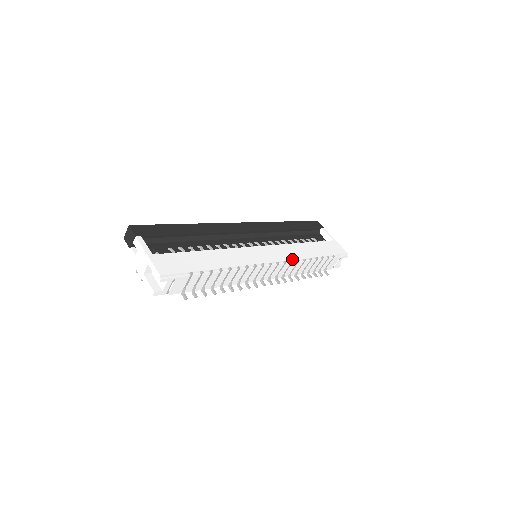
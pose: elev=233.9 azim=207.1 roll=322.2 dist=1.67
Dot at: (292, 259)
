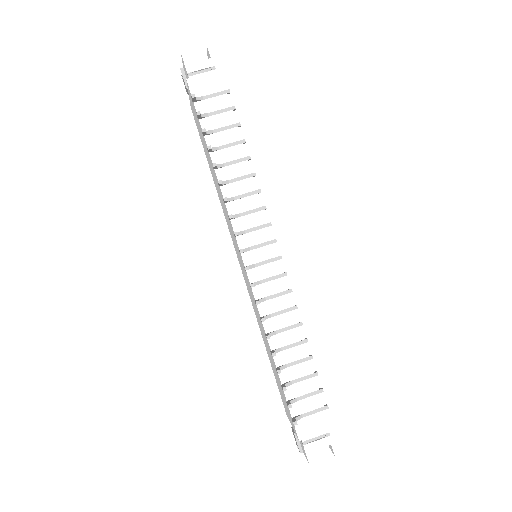
Dot at: (292, 293)
